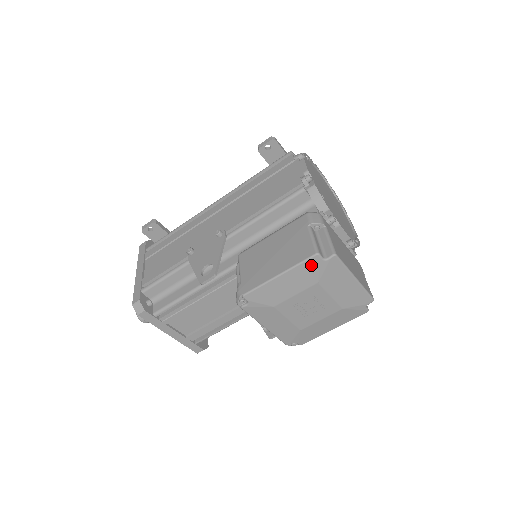
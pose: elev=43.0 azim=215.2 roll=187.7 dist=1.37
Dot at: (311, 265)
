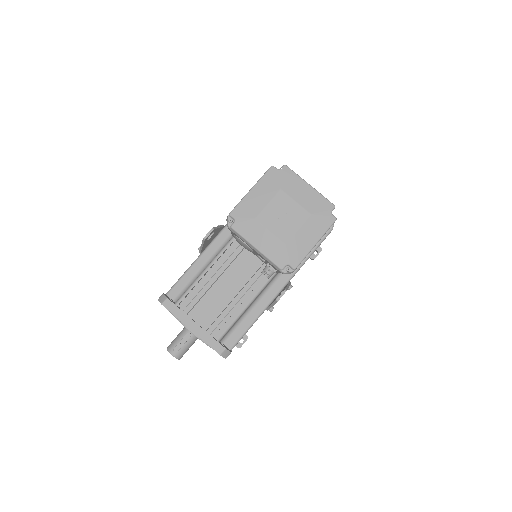
Dot at: (270, 175)
